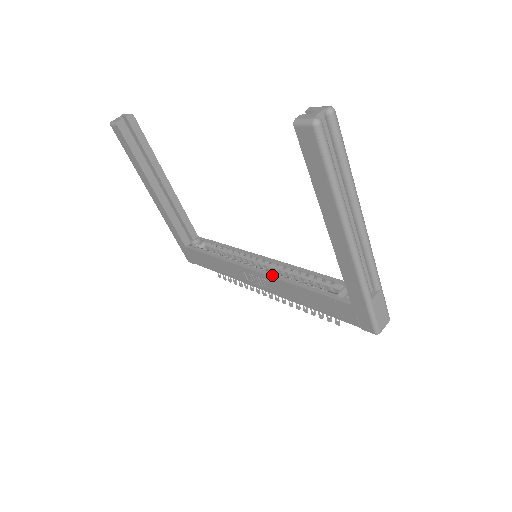
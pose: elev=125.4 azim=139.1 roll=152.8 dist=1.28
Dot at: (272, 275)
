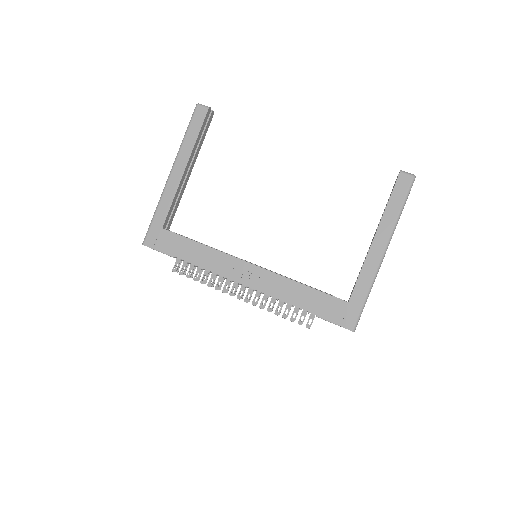
Dot at: occluded
